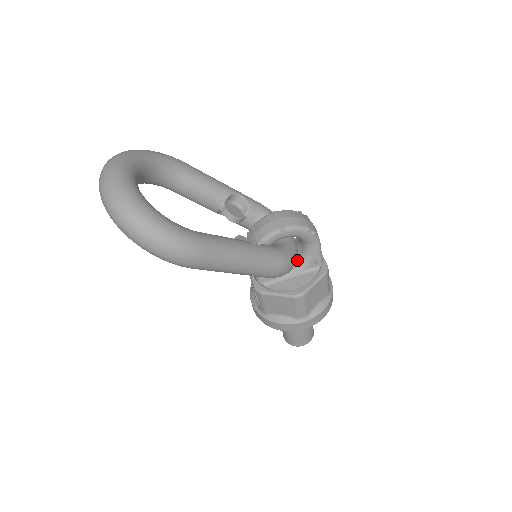
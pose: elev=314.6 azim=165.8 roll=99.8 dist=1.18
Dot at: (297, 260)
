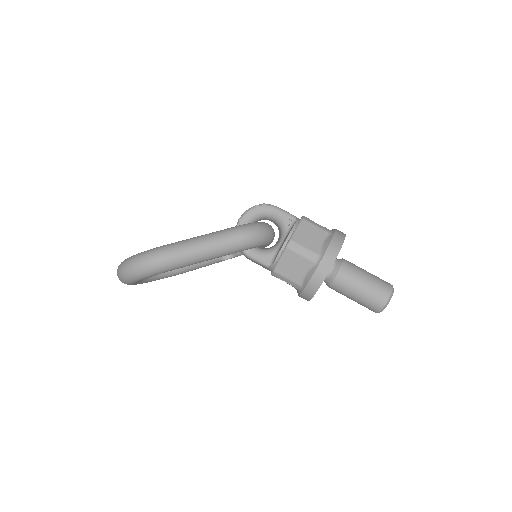
Dot at: (280, 232)
